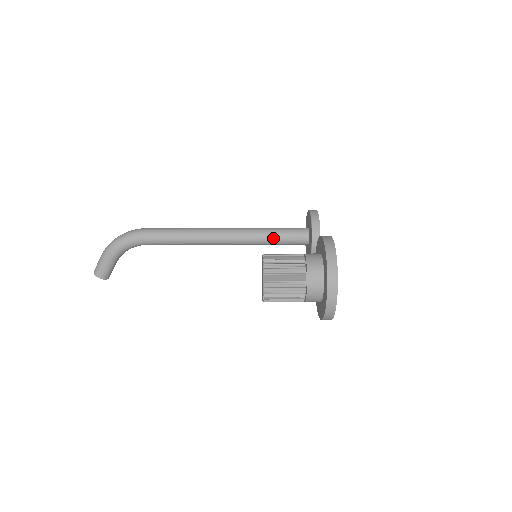
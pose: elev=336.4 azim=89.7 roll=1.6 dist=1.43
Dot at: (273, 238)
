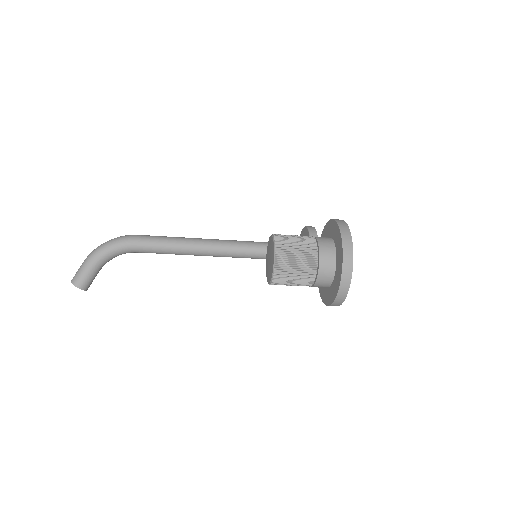
Dot at: occluded
